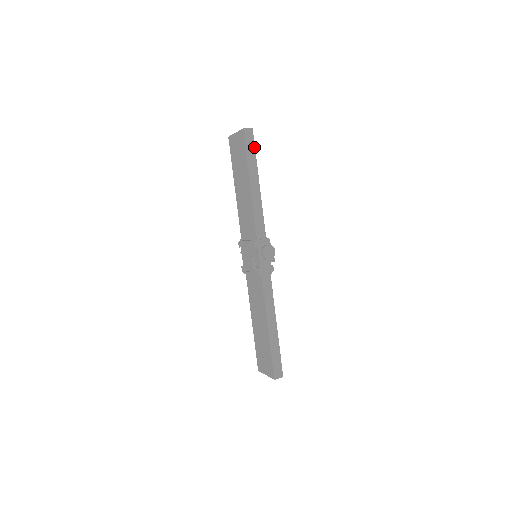
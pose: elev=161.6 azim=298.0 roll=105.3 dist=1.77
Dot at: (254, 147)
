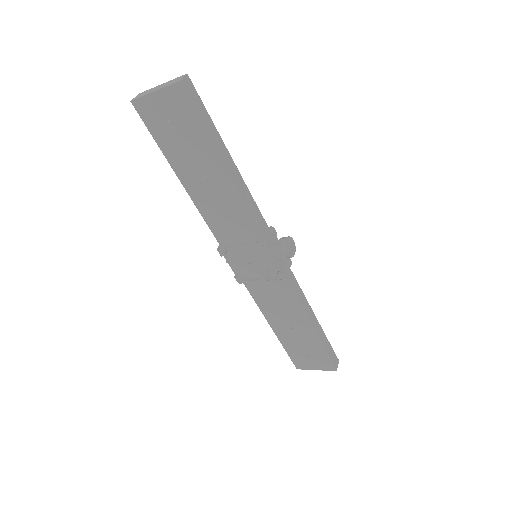
Dot at: (203, 105)
